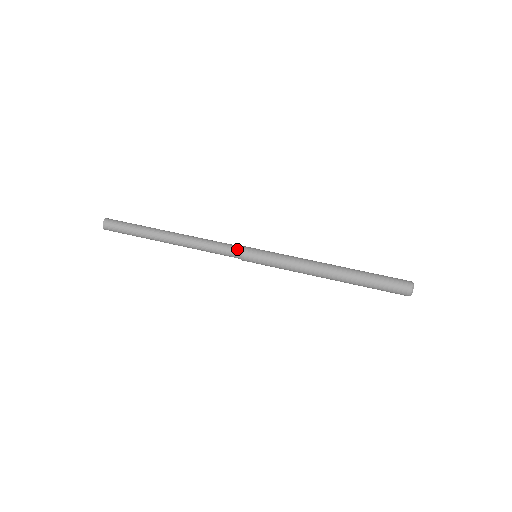
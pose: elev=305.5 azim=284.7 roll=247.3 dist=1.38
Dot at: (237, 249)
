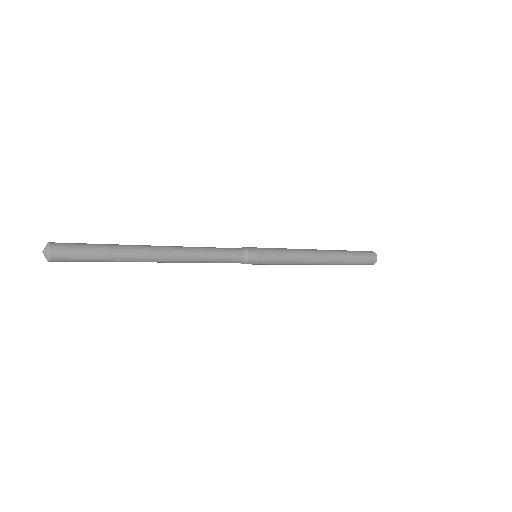
Dot at: occluded
